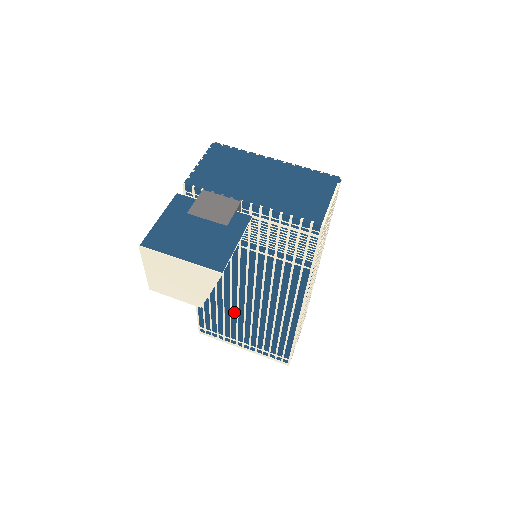
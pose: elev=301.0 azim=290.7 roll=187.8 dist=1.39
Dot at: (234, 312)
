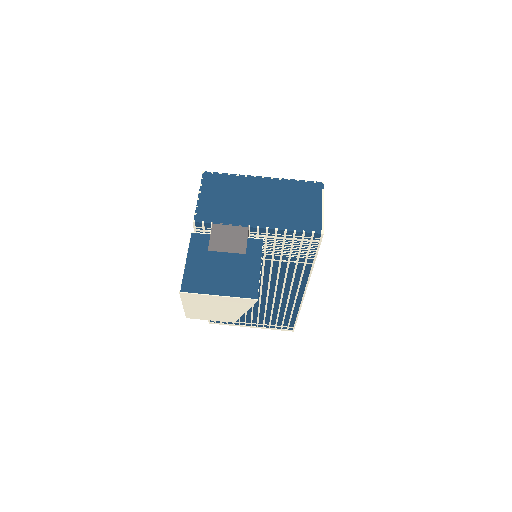
Dot at: occluded
